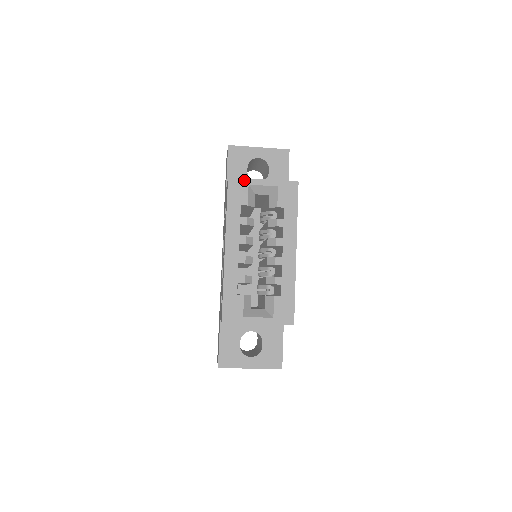
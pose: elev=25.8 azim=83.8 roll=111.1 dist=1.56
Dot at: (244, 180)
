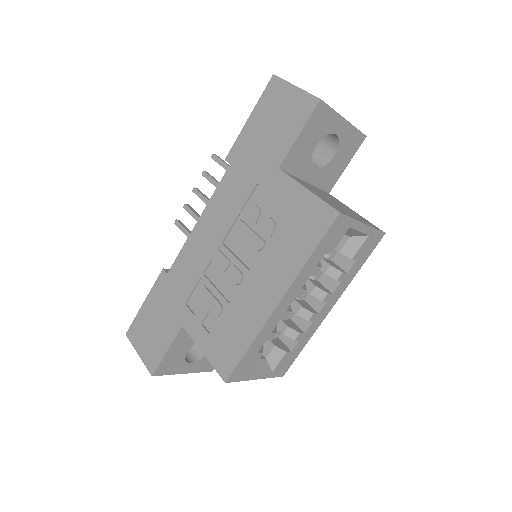
Dot at: (350, 220)
